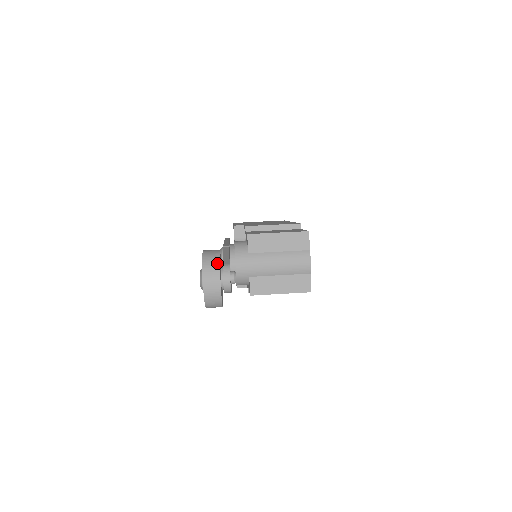
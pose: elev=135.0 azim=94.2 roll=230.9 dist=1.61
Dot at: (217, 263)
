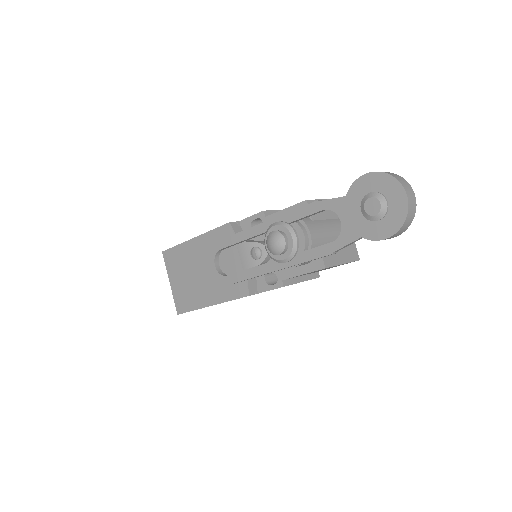
Dot at: occluded
